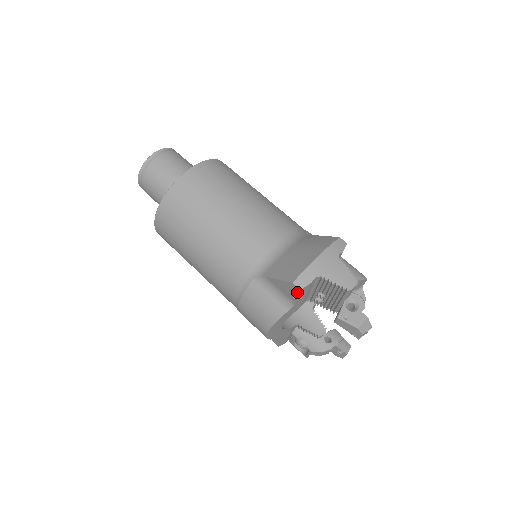
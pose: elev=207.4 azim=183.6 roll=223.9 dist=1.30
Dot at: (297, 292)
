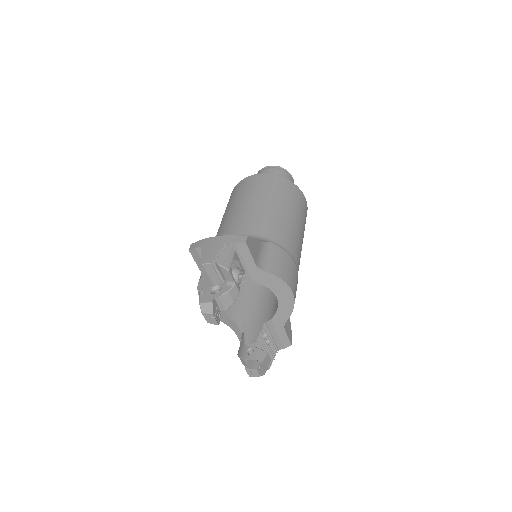
Dot at: (192, 254)
